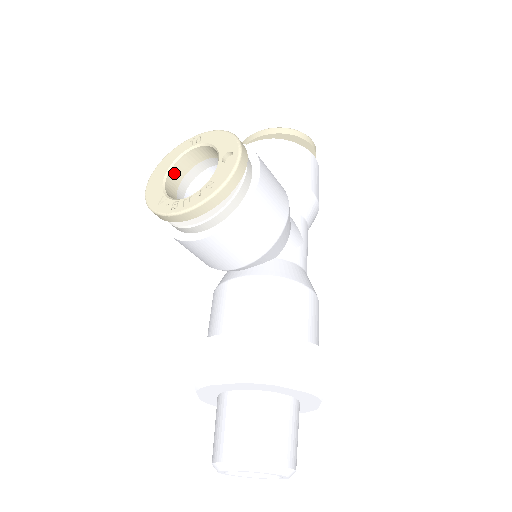
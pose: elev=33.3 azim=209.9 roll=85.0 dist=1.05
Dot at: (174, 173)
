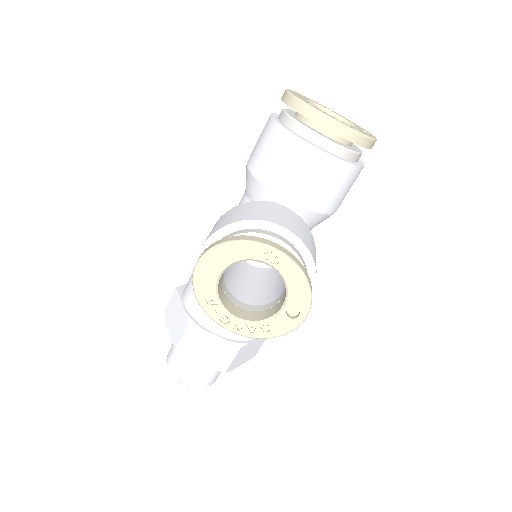
Dot at: (231, 263)
